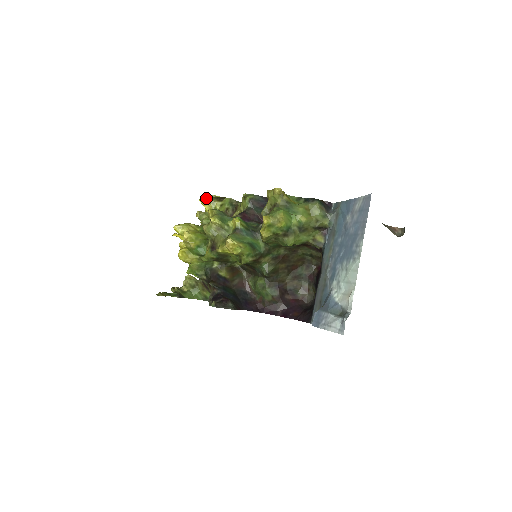
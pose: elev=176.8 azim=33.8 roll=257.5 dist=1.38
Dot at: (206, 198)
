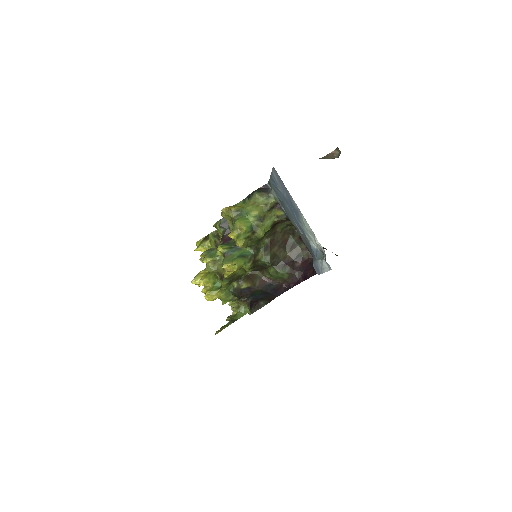
Dot at: (198, 245)
